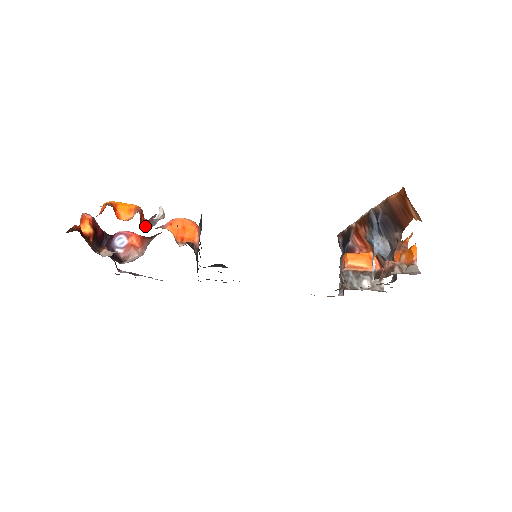
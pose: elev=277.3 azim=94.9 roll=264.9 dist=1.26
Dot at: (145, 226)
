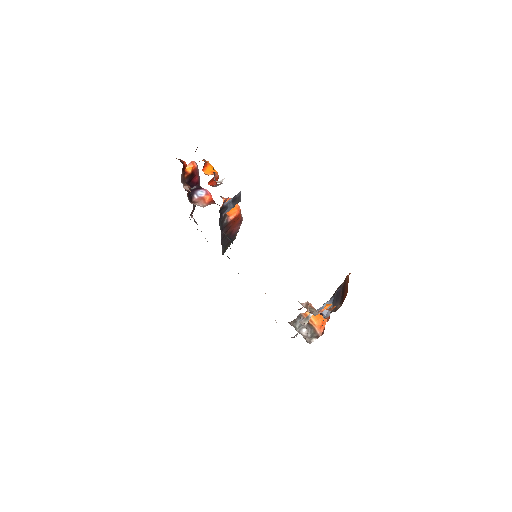
Dot at: (212, 185)
